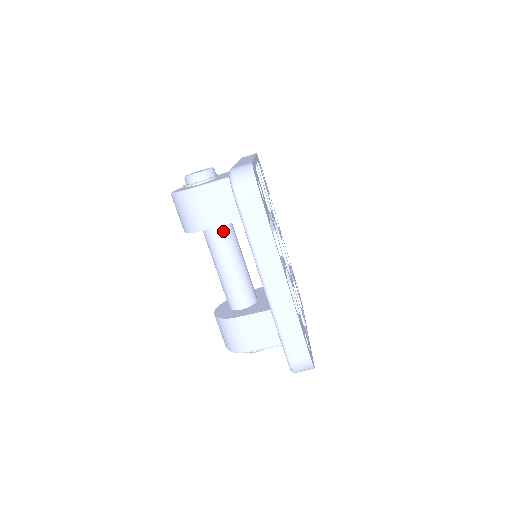
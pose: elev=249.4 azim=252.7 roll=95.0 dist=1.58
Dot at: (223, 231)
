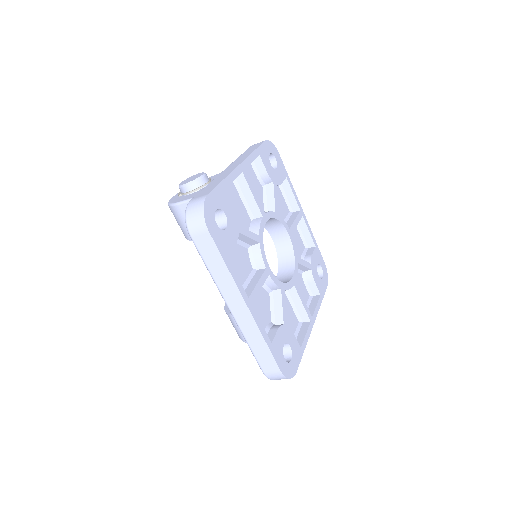
Dot at: occluded
